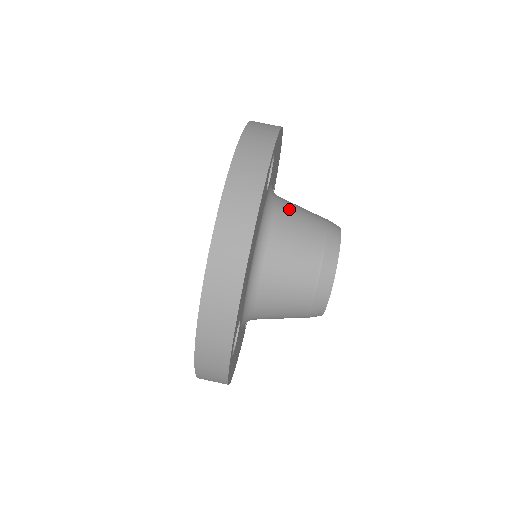
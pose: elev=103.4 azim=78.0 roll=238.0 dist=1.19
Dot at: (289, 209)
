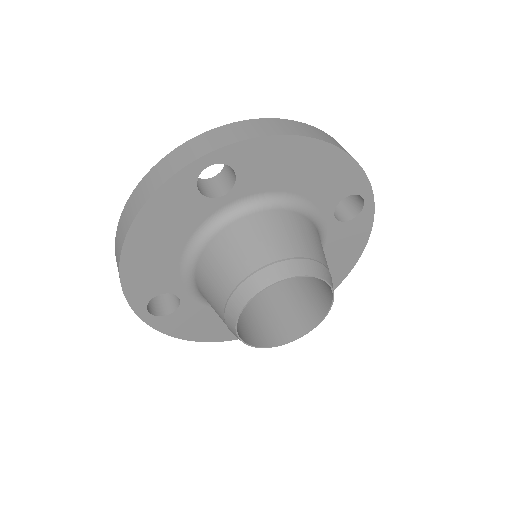
Dot at: occluded
